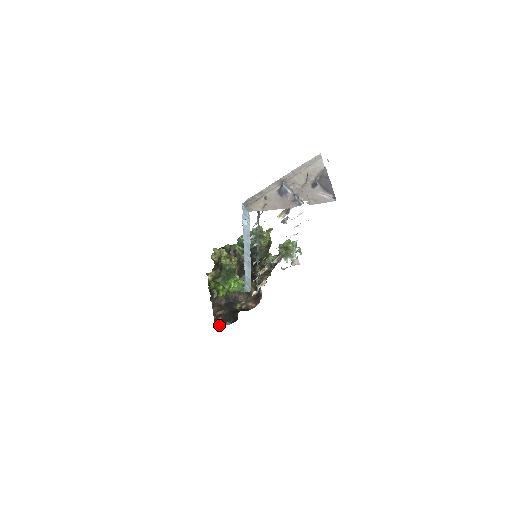
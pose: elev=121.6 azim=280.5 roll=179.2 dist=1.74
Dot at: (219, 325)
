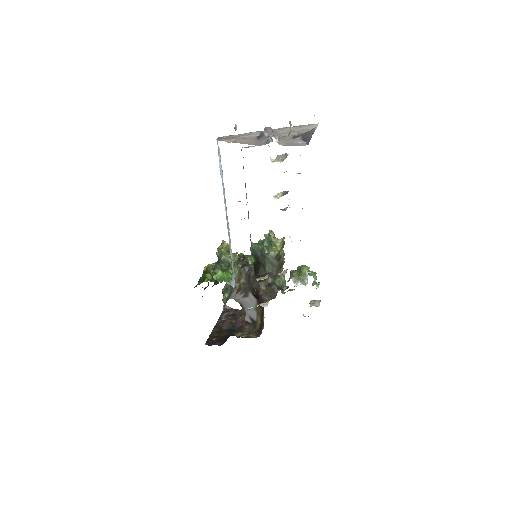
Dot at: (209, 344)
